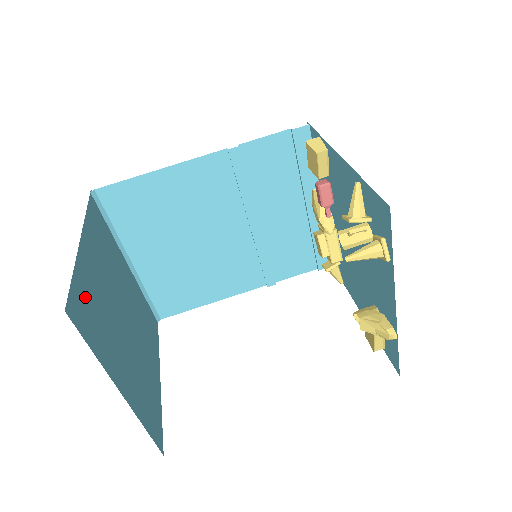
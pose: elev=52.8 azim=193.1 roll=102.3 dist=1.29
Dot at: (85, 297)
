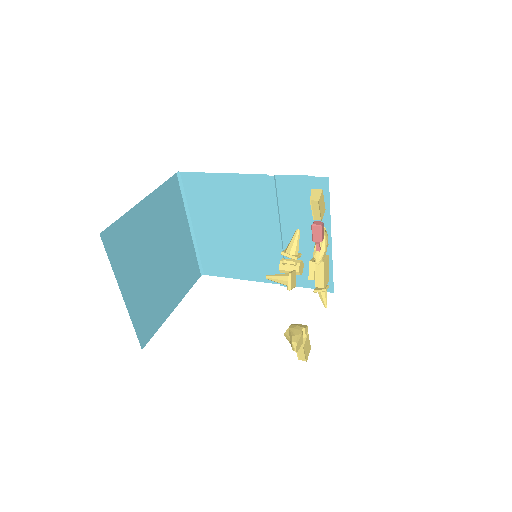
Dot at: (124, 233)
